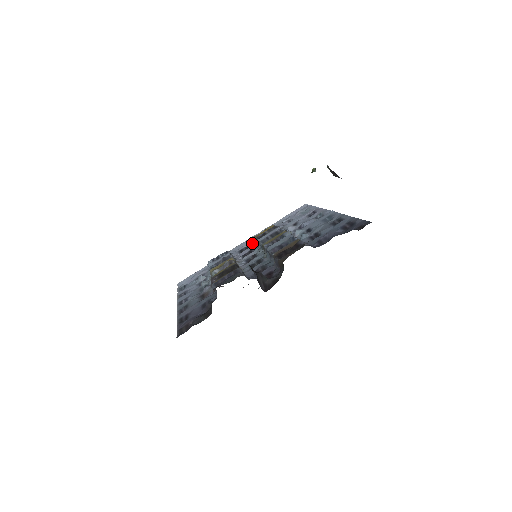
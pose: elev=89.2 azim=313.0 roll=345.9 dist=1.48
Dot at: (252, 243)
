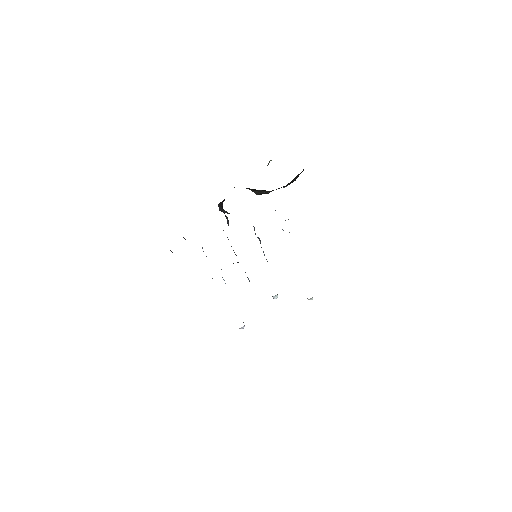
Dot at: occluded
